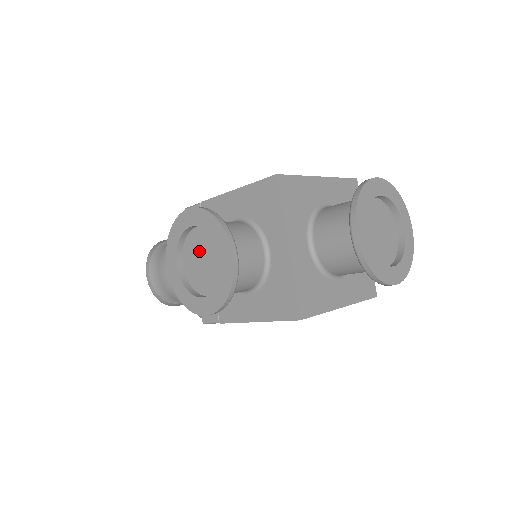
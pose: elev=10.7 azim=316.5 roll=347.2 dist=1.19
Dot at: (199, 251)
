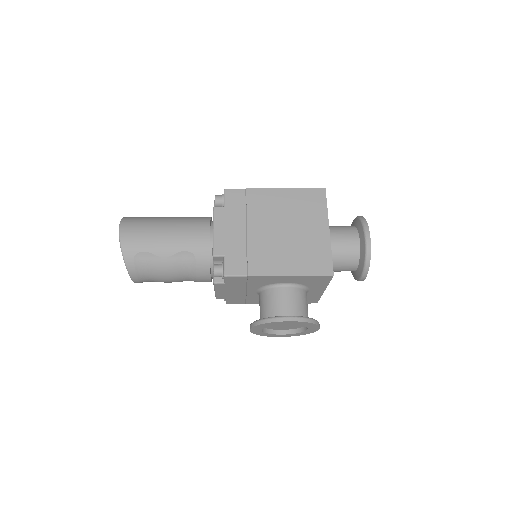
Dot at: occluded
